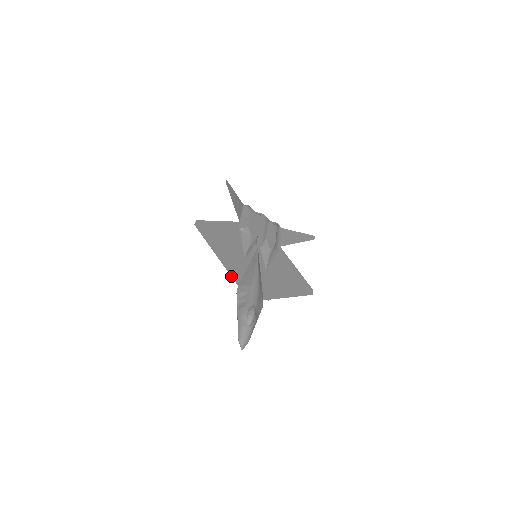
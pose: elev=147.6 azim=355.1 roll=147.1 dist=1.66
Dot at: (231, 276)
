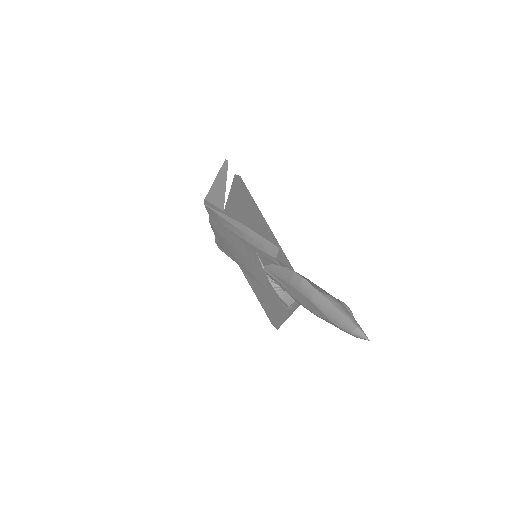
Dot at: occluded
